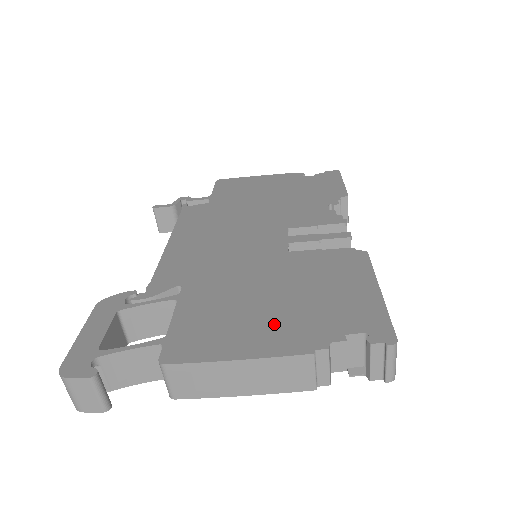
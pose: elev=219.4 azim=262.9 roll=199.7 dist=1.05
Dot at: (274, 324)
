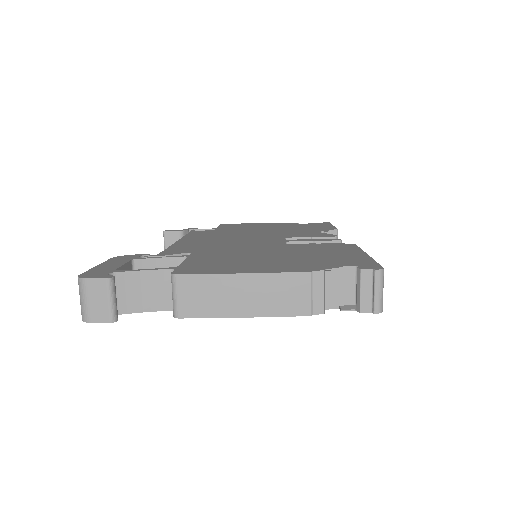
Dot at: (275, 263)
